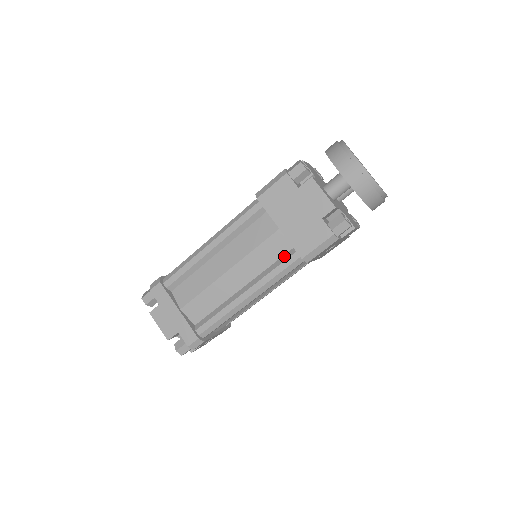
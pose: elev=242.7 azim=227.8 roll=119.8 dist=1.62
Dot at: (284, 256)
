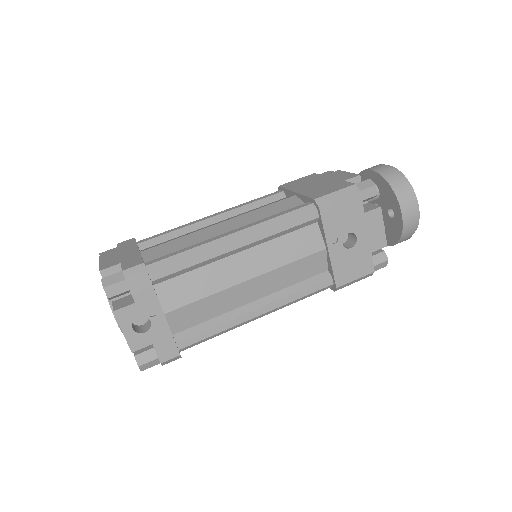
Dot at: occluded
